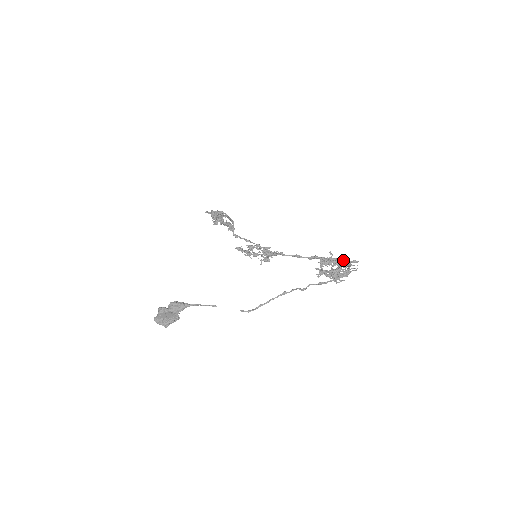
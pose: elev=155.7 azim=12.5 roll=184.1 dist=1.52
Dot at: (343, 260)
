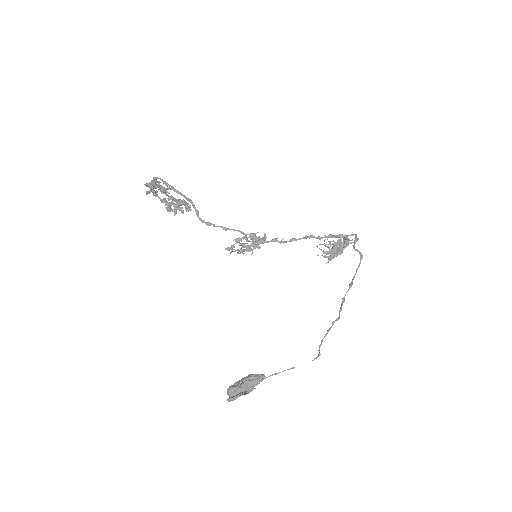
Dot at: (346, 240)
